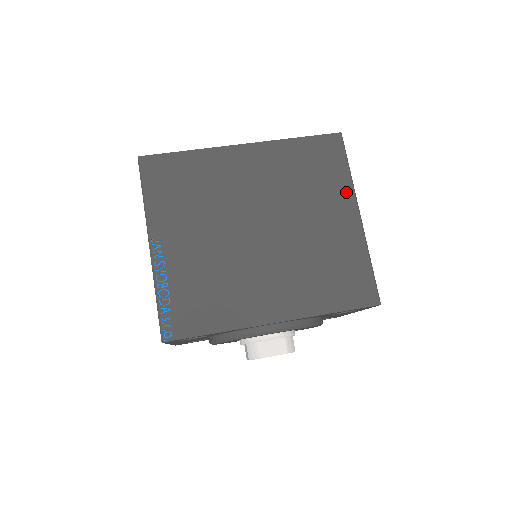
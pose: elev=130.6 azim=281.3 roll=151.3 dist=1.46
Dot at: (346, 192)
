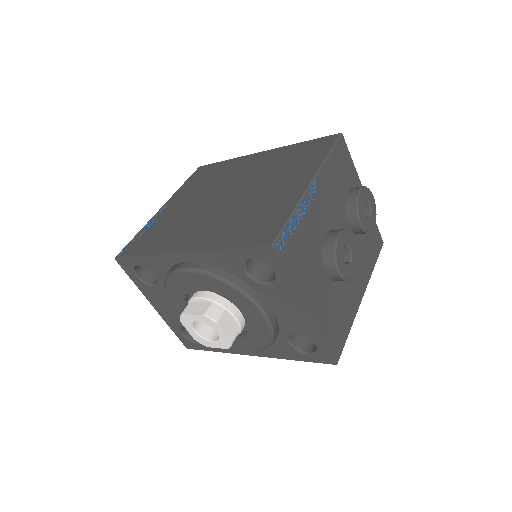
Dot at: (312, 168)
